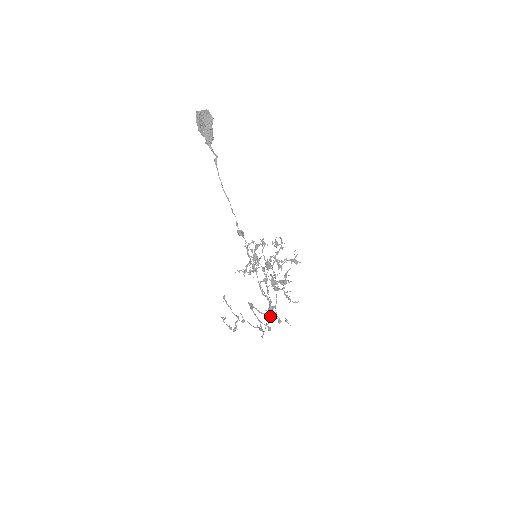
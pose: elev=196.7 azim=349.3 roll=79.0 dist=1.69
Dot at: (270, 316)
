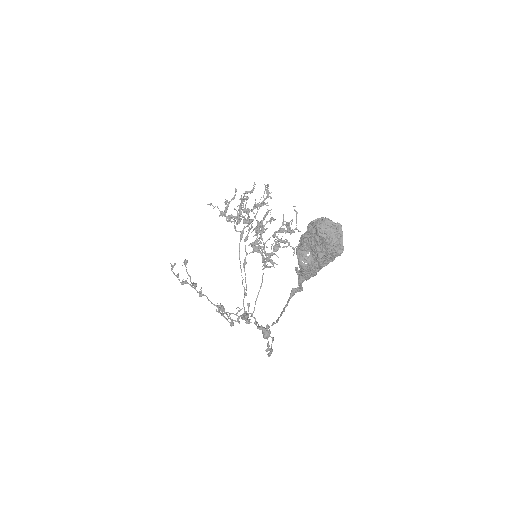
Dot at: (239, 310)
